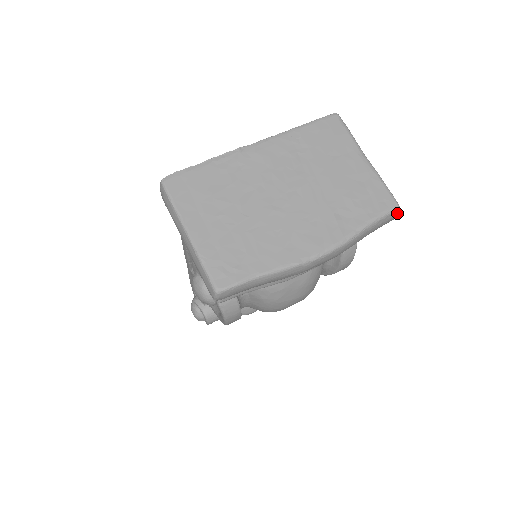
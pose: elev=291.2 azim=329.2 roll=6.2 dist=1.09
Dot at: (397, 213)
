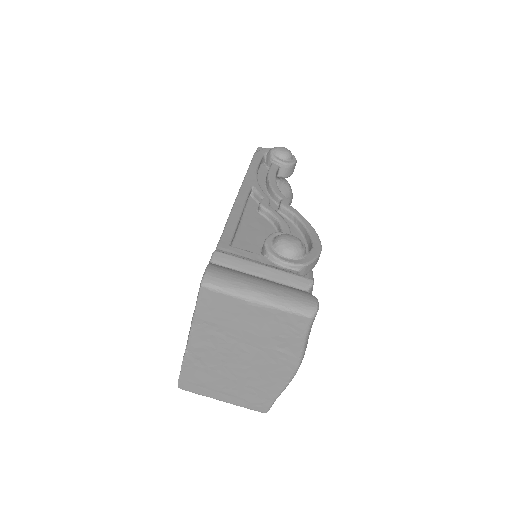
Dot at: occluded
